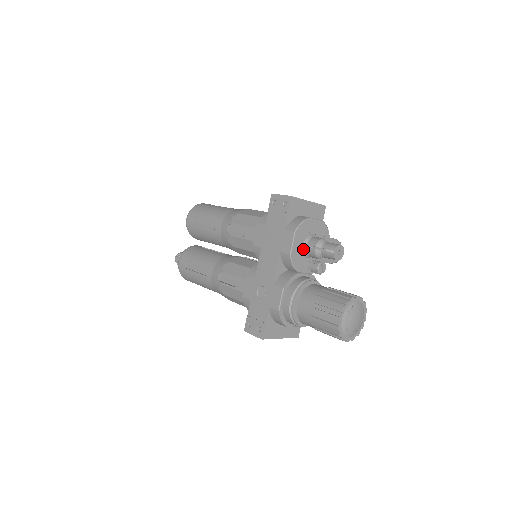
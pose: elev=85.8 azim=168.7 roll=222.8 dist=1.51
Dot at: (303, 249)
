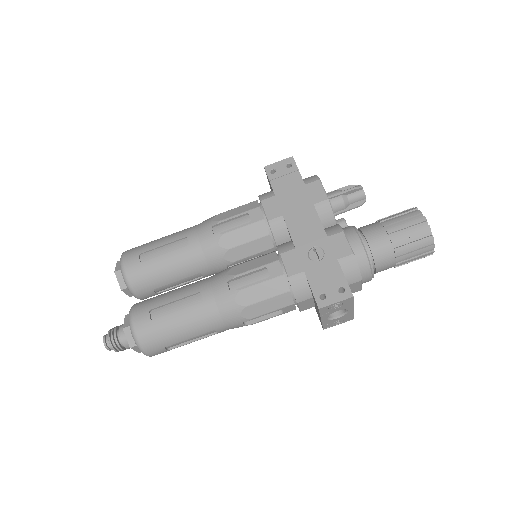
Dot at: occluded
